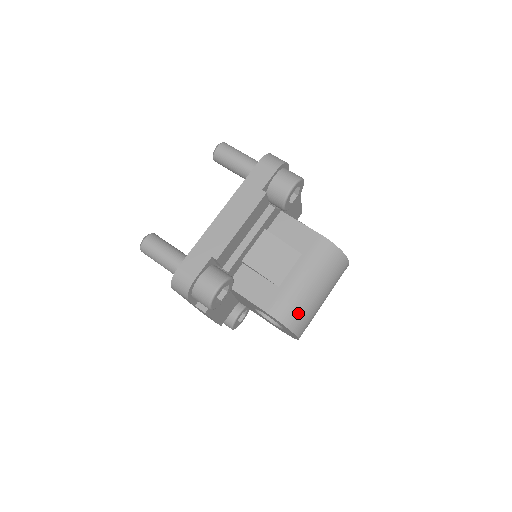
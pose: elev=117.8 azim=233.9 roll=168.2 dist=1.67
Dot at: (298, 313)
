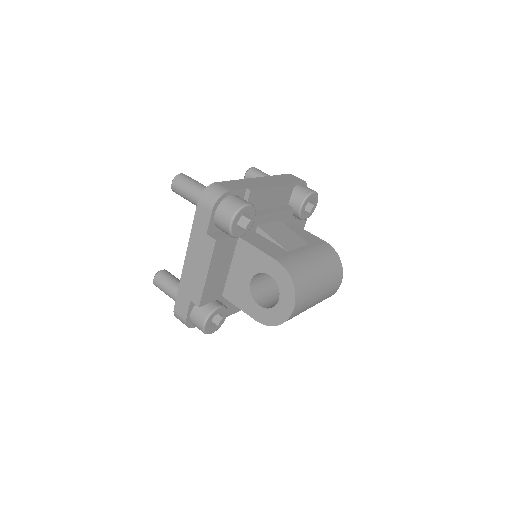
Dot at: (302, 276)
